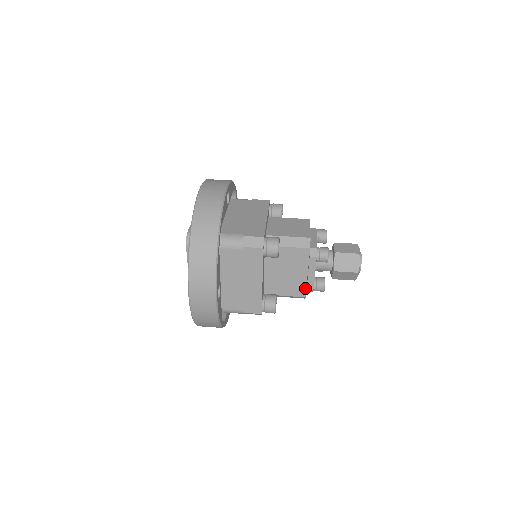
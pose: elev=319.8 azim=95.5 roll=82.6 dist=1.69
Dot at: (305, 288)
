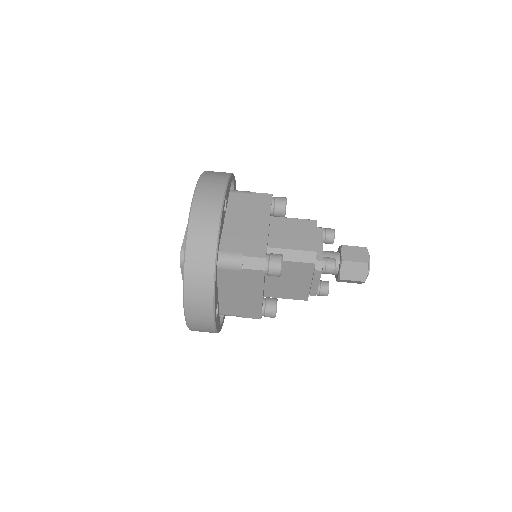
Dot at: (308, 294)
